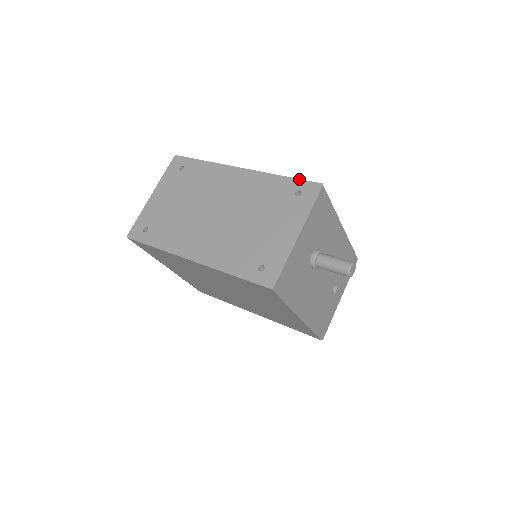
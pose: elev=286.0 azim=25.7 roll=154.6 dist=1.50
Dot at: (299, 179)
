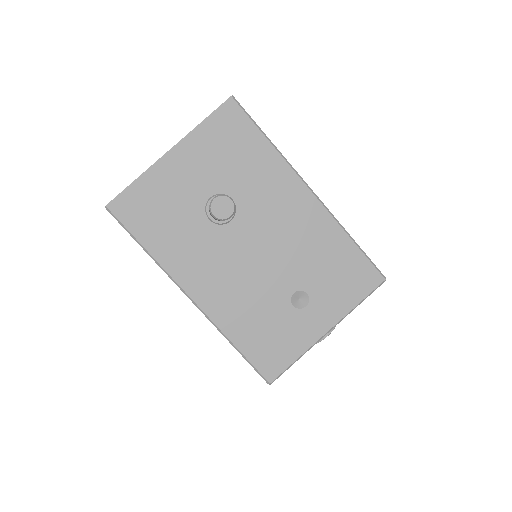
Dot at: occluded
